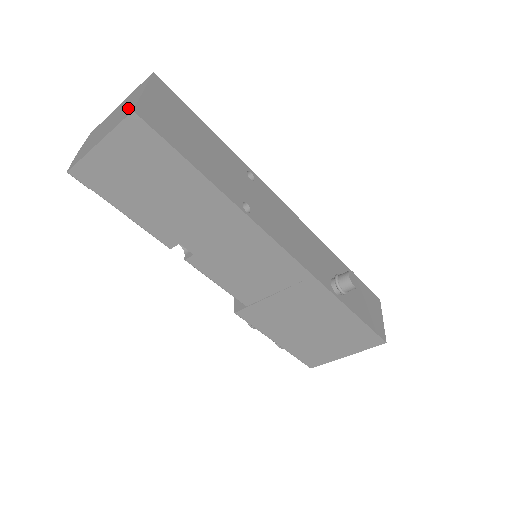
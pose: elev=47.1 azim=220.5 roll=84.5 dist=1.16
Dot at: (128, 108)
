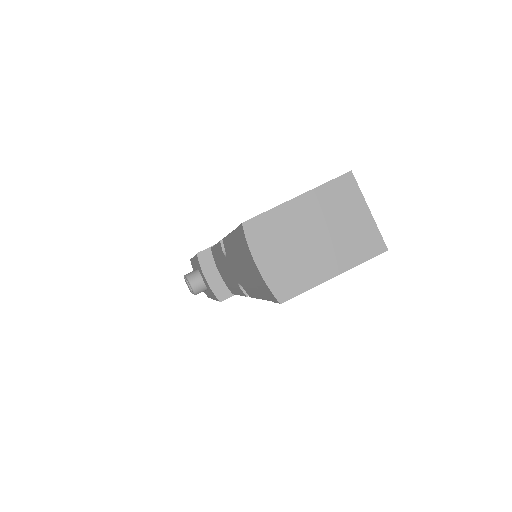
Dot at: (362, 234)
